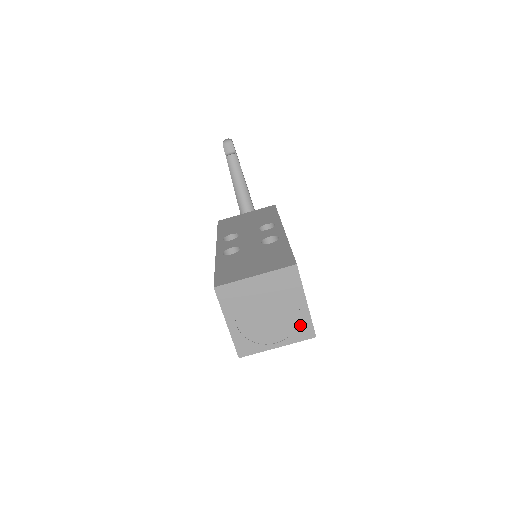
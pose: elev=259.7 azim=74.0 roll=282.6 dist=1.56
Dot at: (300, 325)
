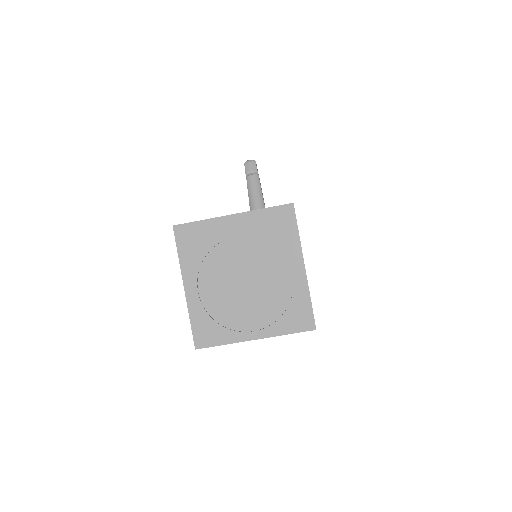
Dot at: (292, 305)
